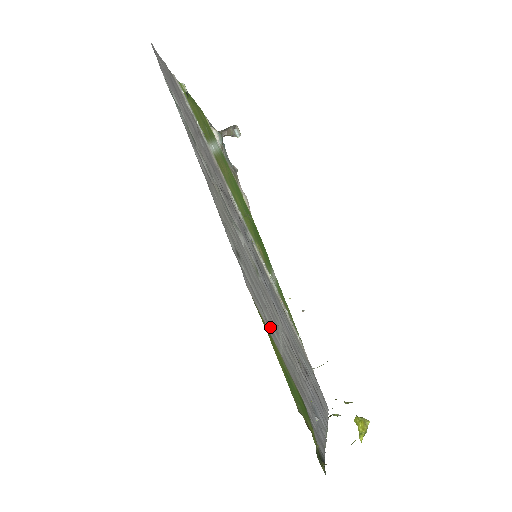
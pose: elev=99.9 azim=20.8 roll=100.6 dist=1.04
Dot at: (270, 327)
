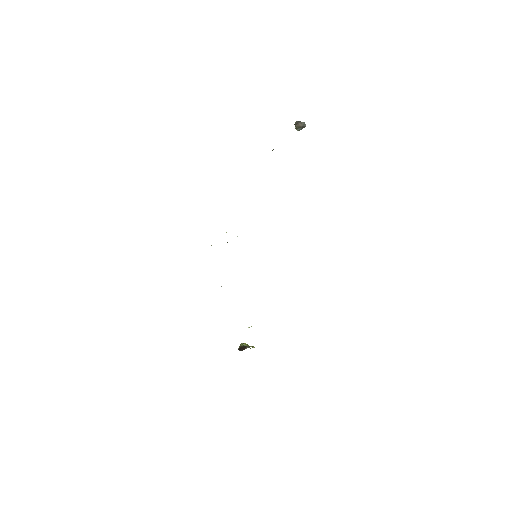
Dot at: occluded
